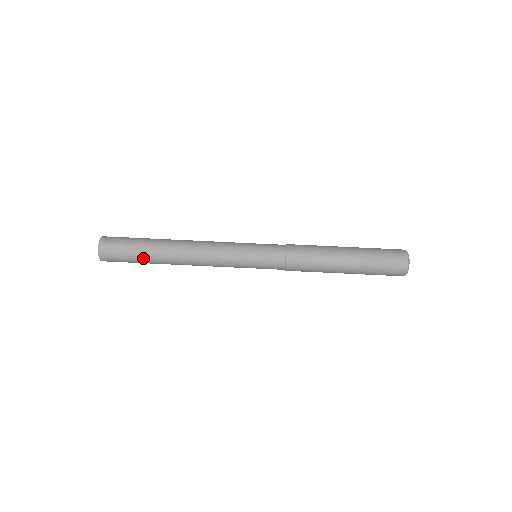
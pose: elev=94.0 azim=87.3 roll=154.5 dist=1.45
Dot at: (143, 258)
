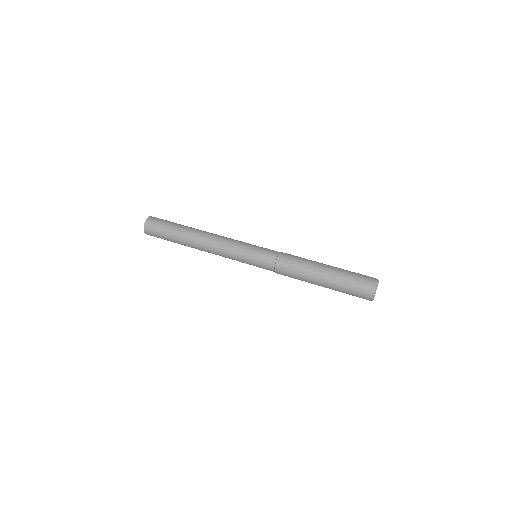
Dot at: (173, 238)
